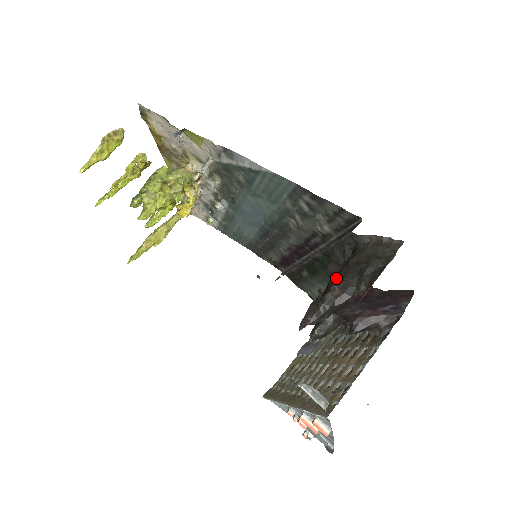
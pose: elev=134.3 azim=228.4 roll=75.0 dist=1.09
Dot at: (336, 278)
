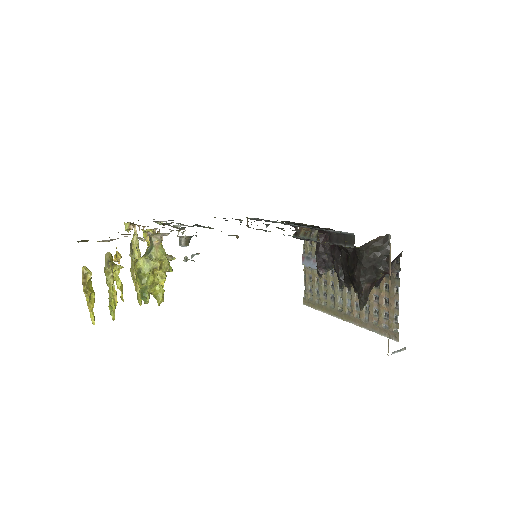
Dot at: (360, 277)
